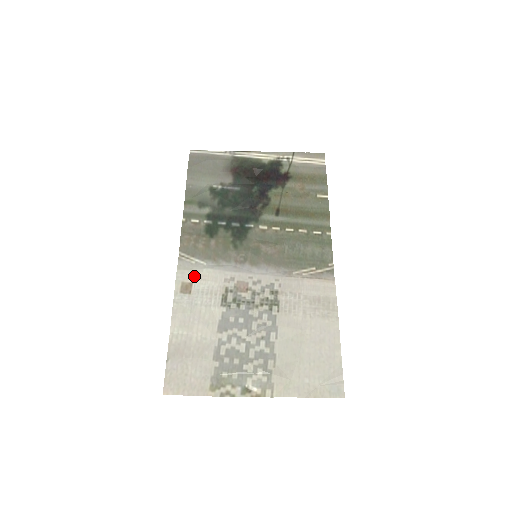
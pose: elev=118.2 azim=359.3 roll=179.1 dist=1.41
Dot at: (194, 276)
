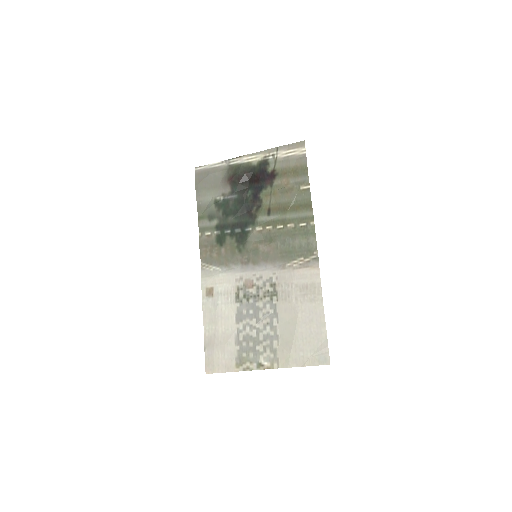
Dot at: (213, 281)
